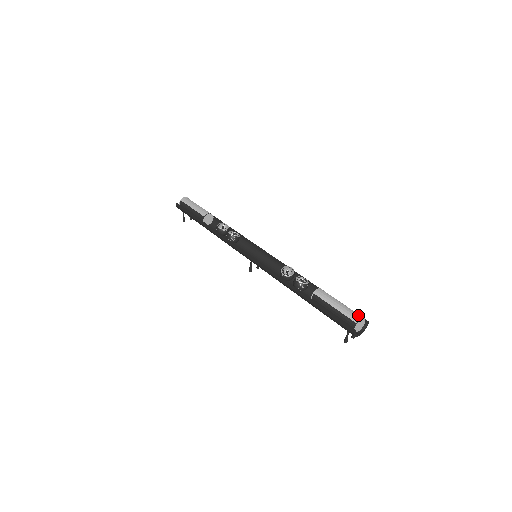
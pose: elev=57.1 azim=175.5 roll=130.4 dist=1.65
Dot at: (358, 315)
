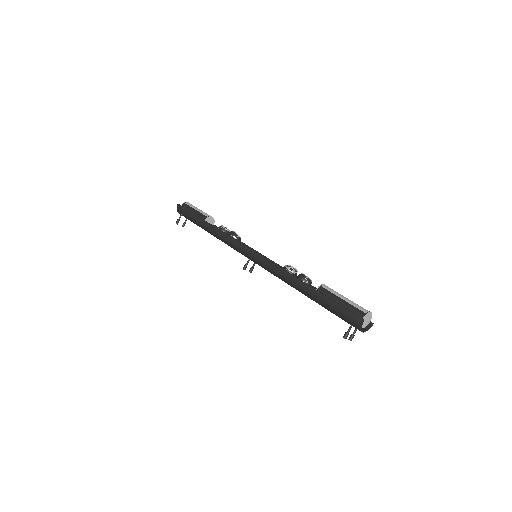
Dot at: (367, 310)
